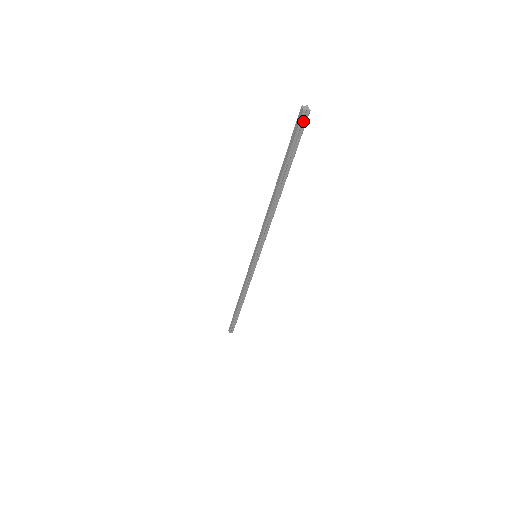
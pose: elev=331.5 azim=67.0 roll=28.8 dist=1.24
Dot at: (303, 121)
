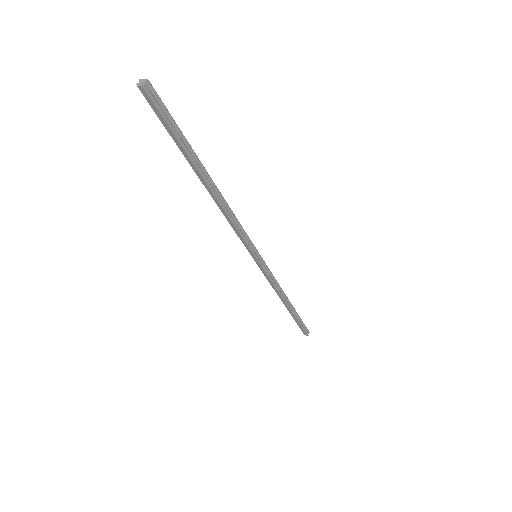
Dot at: (154, 97)
